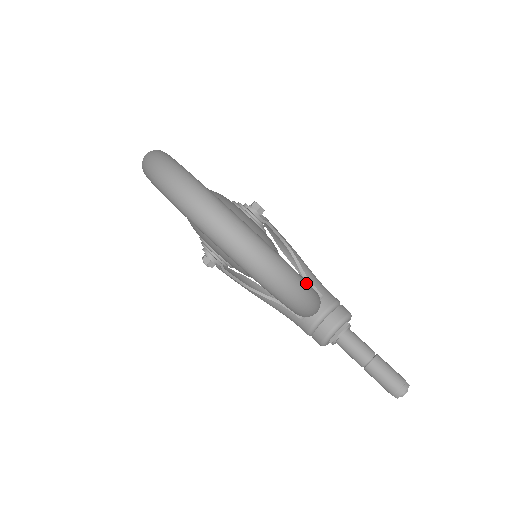
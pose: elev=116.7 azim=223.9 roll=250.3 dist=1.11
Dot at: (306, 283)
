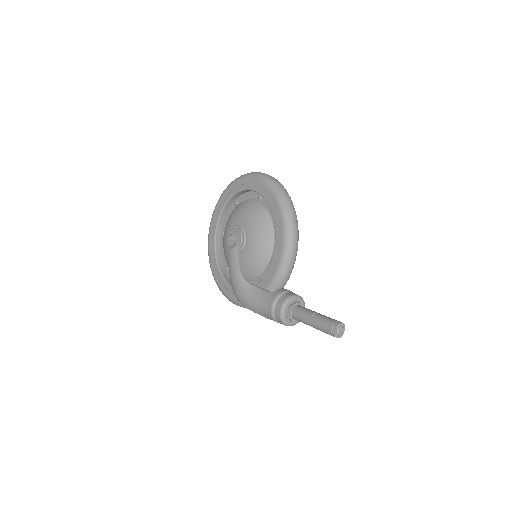
Dot at: occluded
